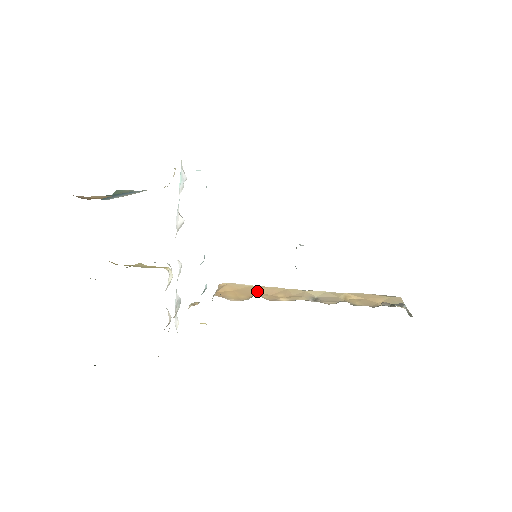
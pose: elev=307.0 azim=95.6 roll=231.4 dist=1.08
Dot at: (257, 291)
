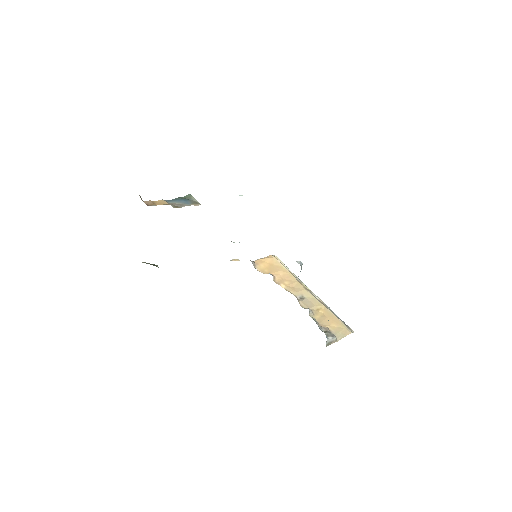
Dot at: (279, 272)
